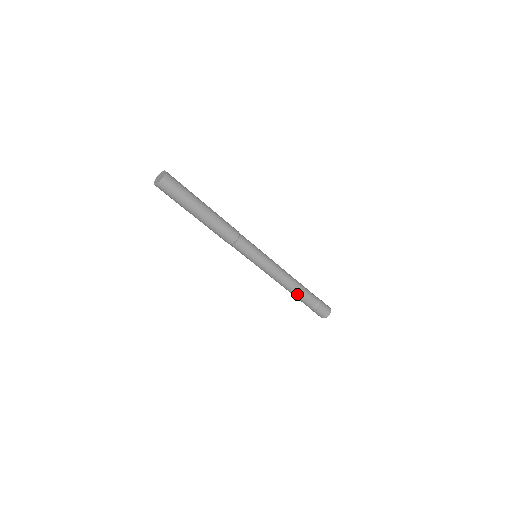
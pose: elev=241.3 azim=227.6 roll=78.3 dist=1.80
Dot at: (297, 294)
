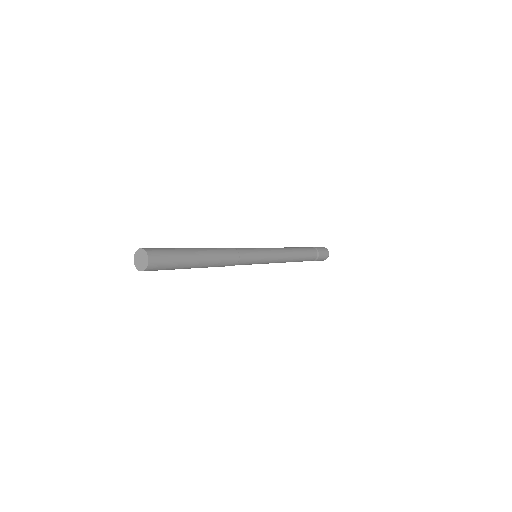
Dot at: (301, 259)
